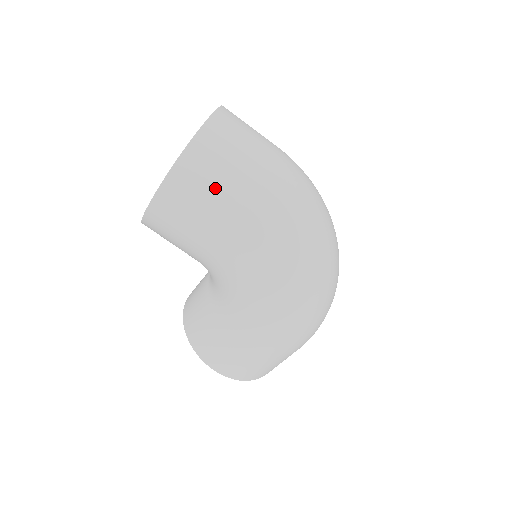
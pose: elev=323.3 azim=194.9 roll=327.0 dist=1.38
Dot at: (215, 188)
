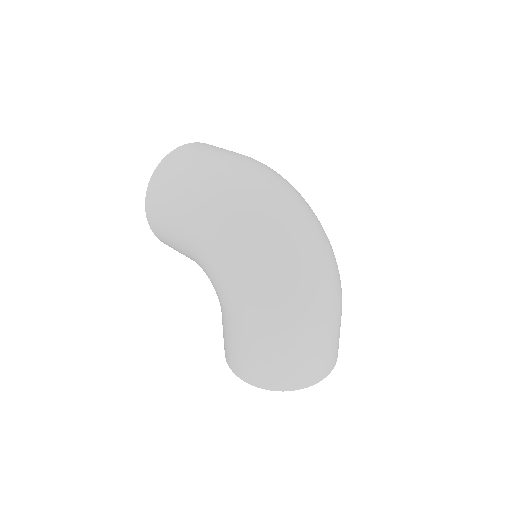
Dot at: (169, 188)
